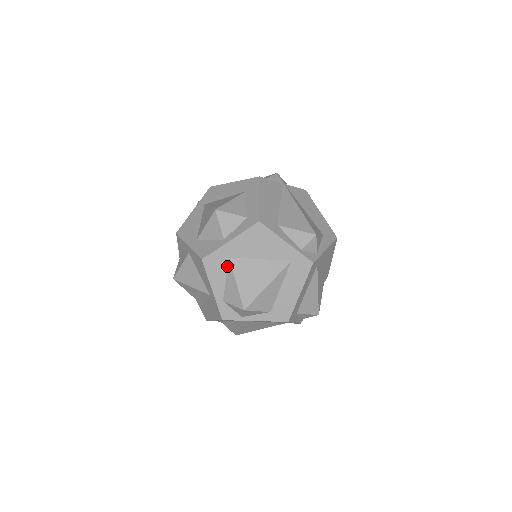
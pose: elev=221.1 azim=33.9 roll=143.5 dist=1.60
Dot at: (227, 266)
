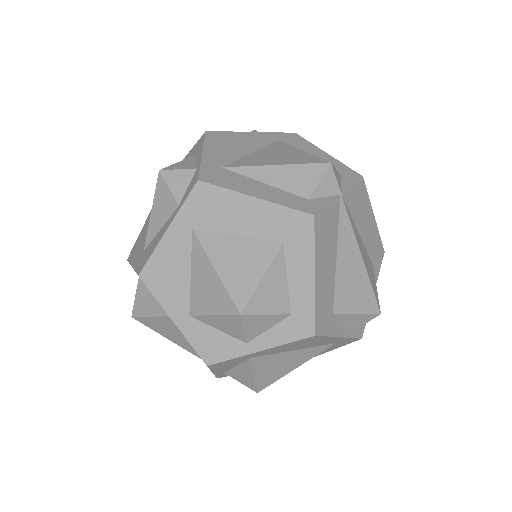
Dot at: (243, 361)
